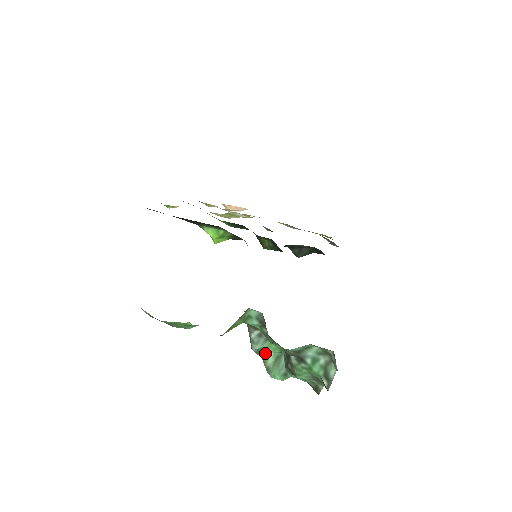
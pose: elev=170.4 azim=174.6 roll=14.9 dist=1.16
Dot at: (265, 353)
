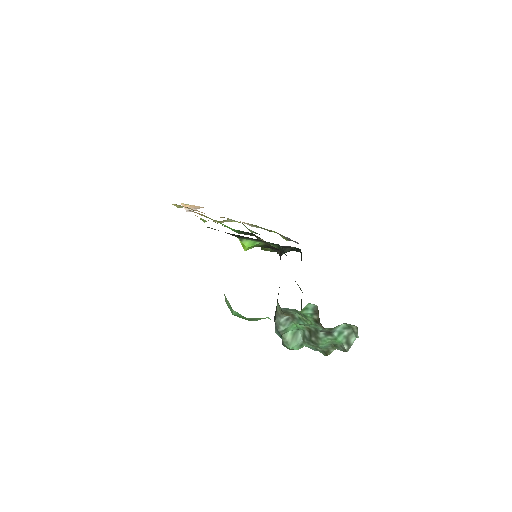
Dot at: (286, 332)
